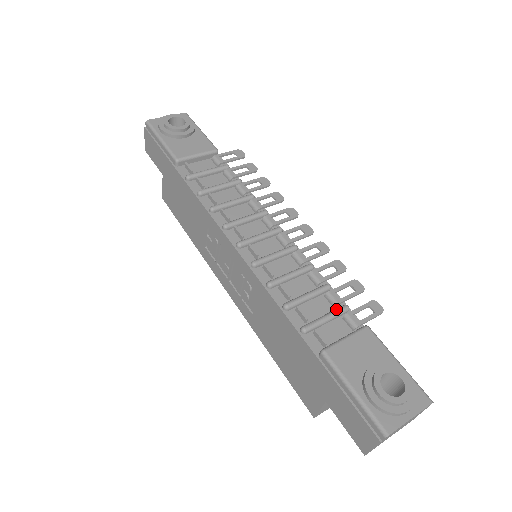
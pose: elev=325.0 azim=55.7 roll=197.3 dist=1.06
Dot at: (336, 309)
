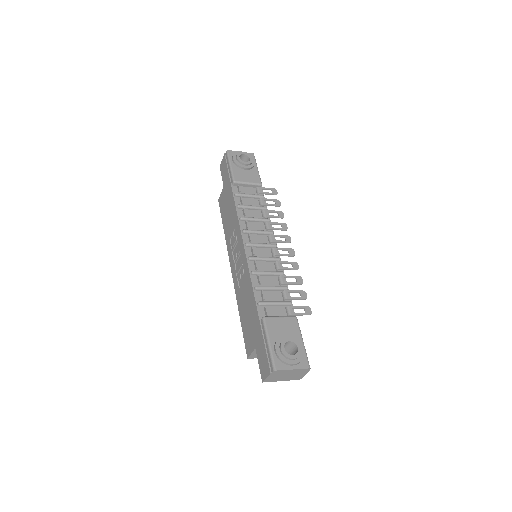
Dot at: (284, 301)
